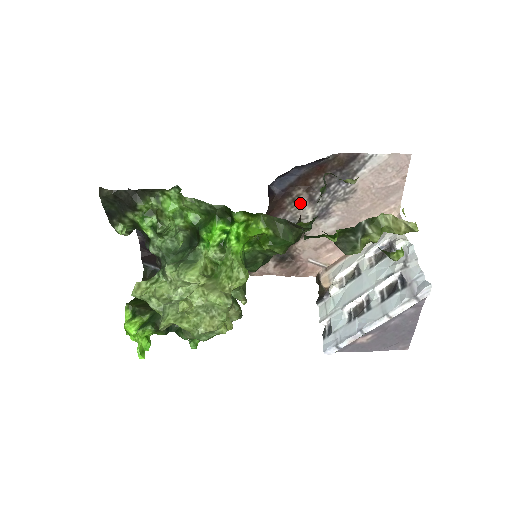
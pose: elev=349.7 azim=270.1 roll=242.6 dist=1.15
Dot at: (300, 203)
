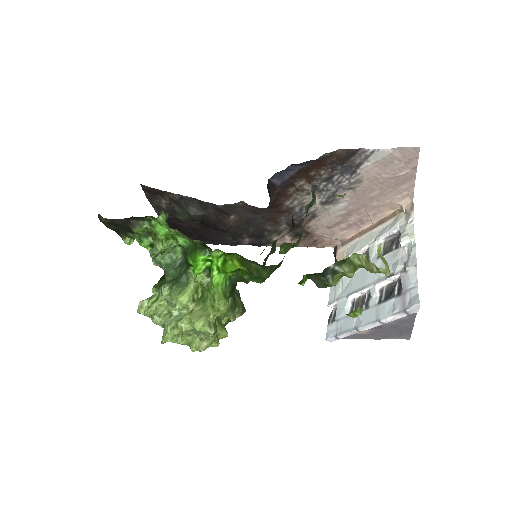
Dot at: (305, 192)
